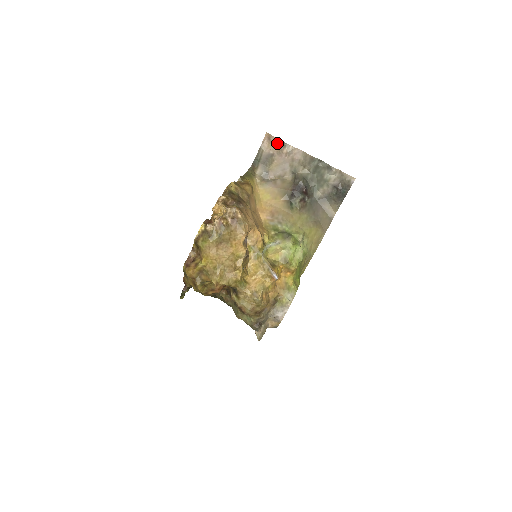
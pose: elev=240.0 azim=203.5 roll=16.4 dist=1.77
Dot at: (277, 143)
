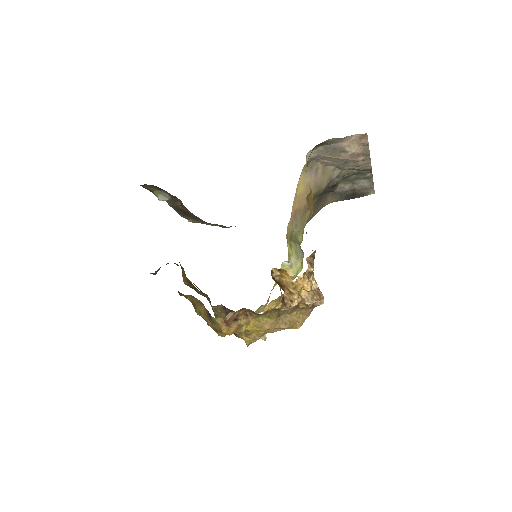
Dot at: (362, 146)
